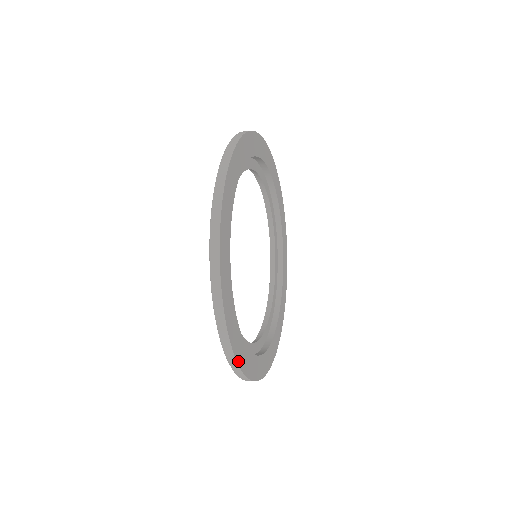
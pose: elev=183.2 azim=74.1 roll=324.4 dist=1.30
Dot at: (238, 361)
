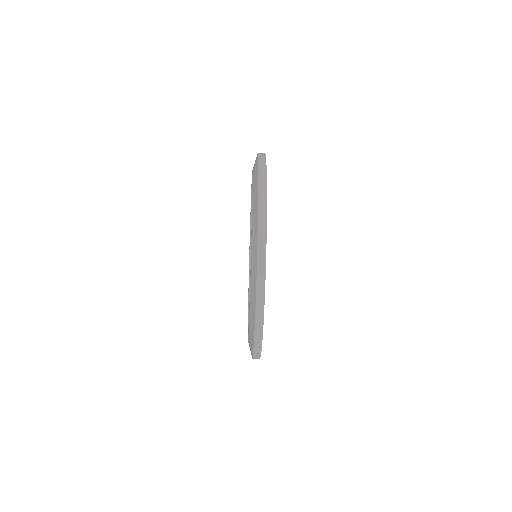
Dot at: occluded
